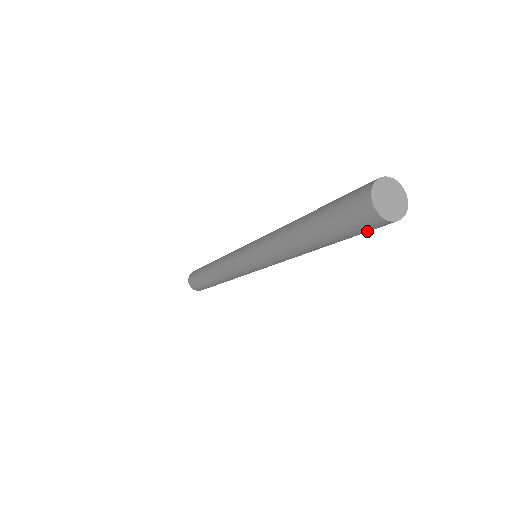
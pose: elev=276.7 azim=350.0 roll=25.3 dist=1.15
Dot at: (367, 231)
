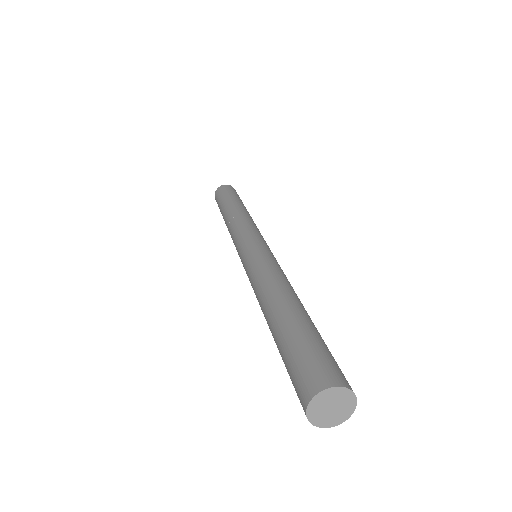
Dot at: occluded
